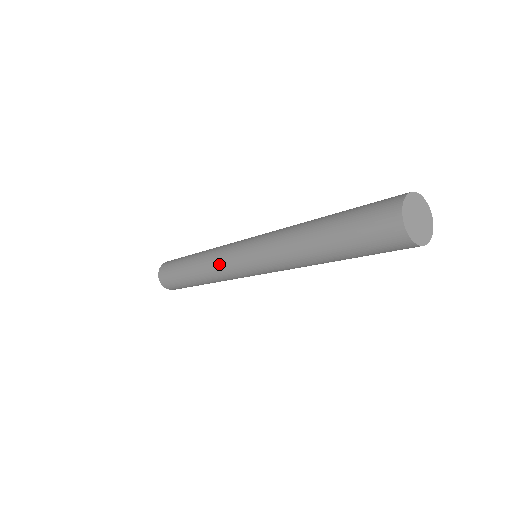
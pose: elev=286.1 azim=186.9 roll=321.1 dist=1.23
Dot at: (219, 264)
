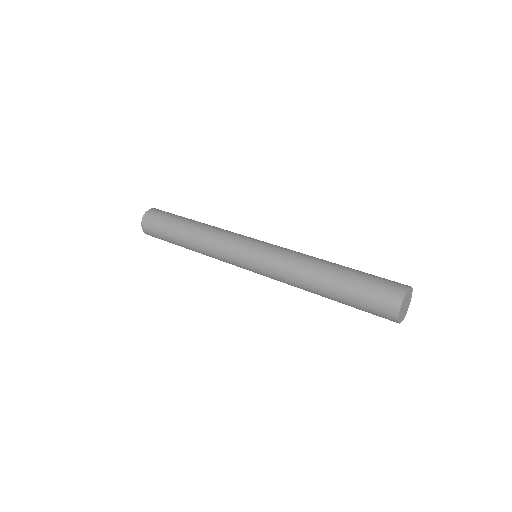
Dot at: (222, 260)
